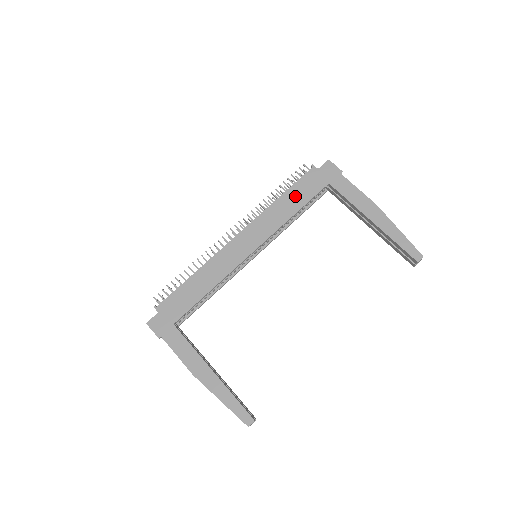
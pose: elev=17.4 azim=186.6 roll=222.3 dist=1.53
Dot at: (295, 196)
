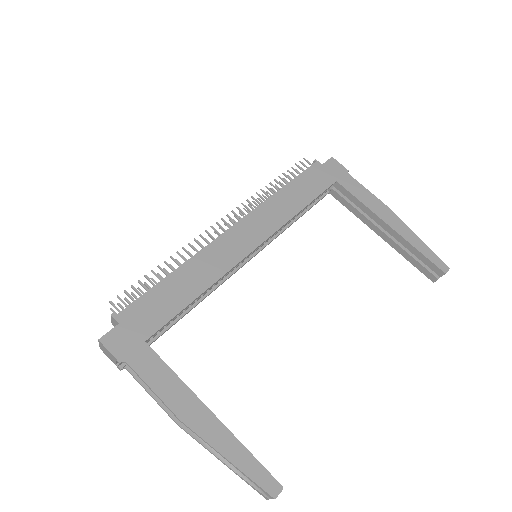
Dot at: (300, 189)
